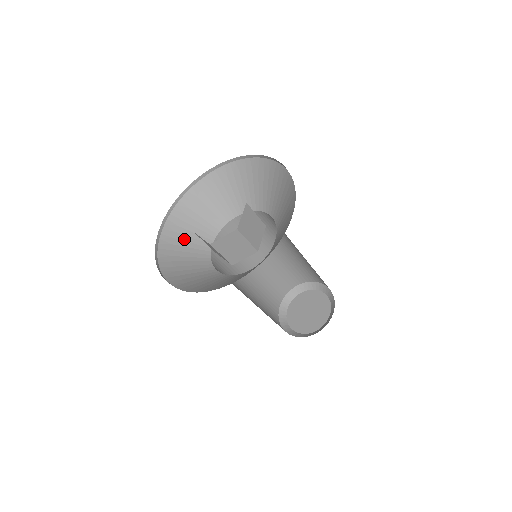
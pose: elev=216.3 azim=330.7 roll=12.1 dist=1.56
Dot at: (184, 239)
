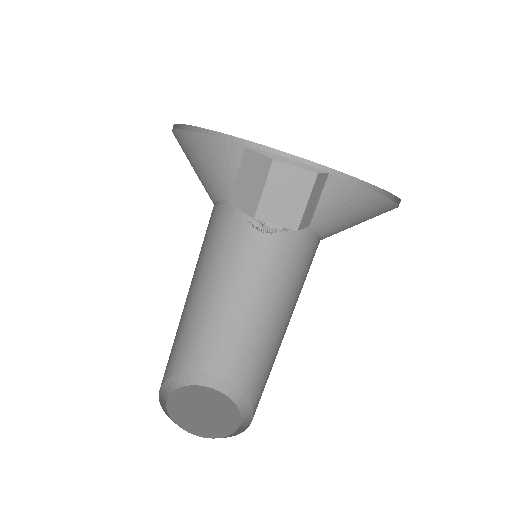
Dot at: occluded
